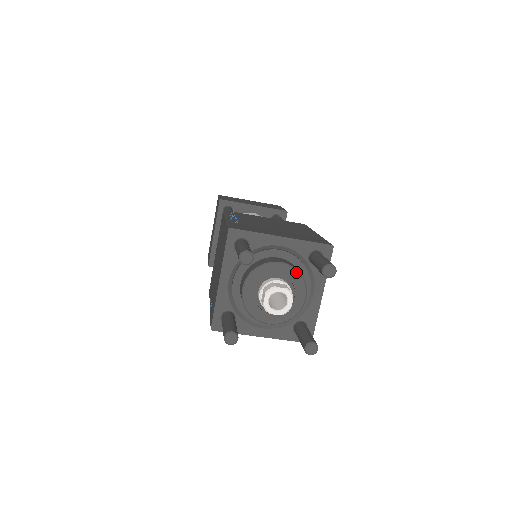
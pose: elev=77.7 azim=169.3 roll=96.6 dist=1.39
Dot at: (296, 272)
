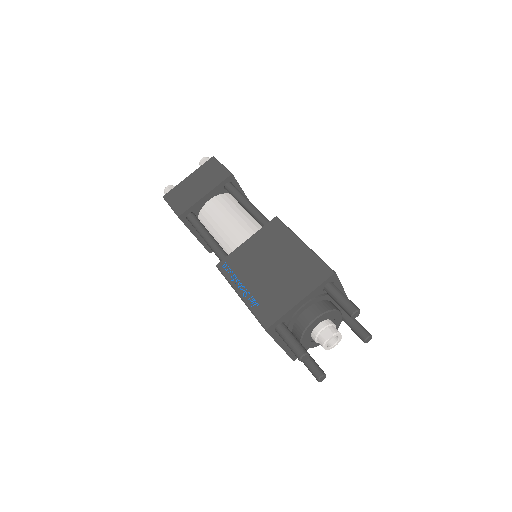
Dot at: occluded
